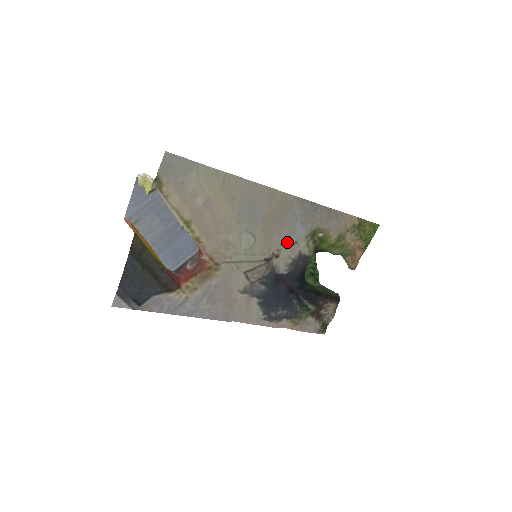
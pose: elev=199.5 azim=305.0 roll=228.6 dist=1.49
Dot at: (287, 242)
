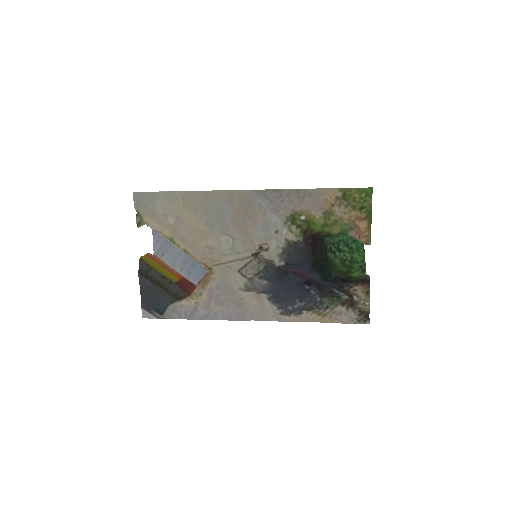
Dot at: (267, 233)
